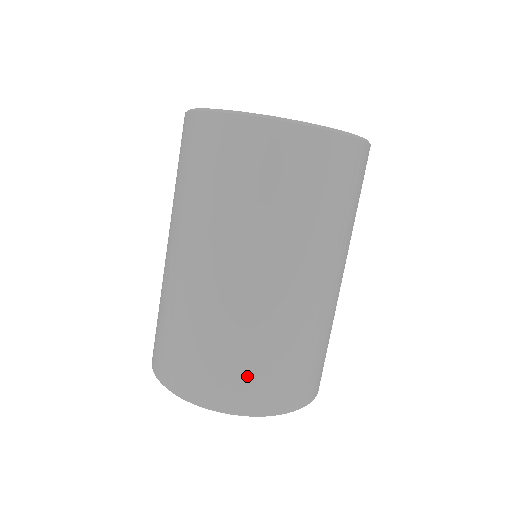
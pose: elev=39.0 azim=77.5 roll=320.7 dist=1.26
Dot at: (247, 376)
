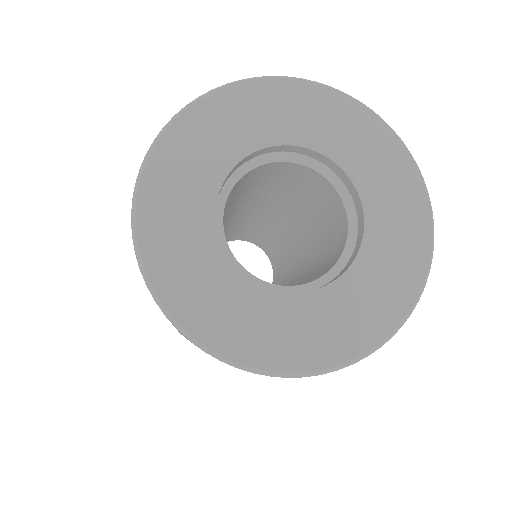
Dot at: occluded
